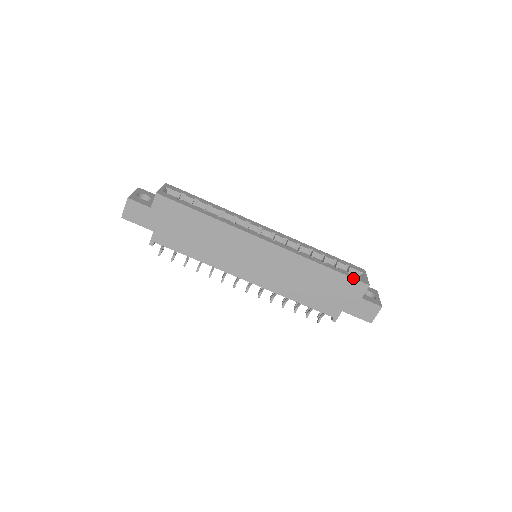
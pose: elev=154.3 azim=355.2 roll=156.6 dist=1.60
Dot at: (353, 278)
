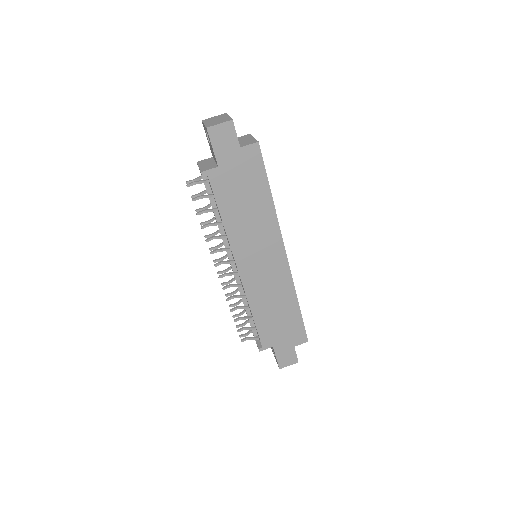
Dot at: occluded
